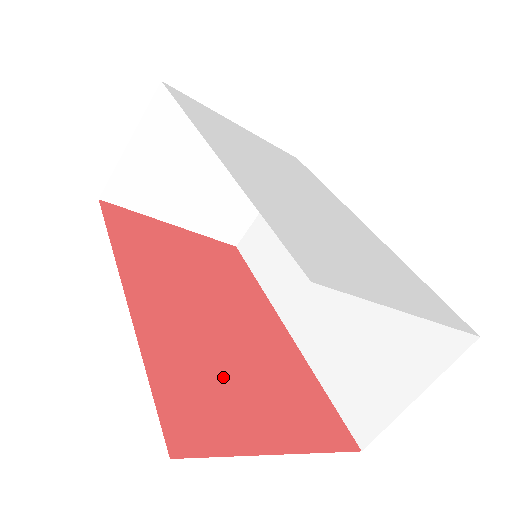
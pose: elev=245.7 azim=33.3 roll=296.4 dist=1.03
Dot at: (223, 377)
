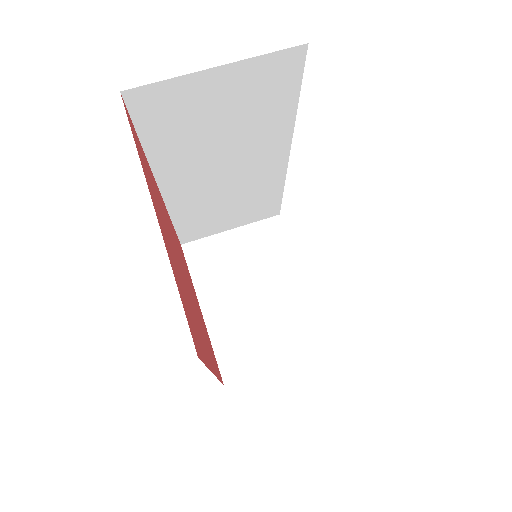
Dot at: (163, 218)
